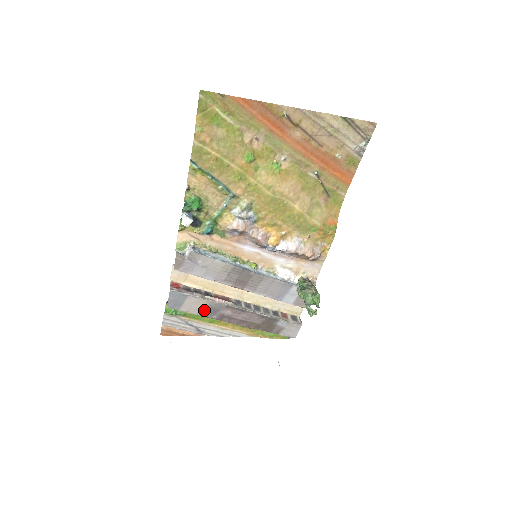
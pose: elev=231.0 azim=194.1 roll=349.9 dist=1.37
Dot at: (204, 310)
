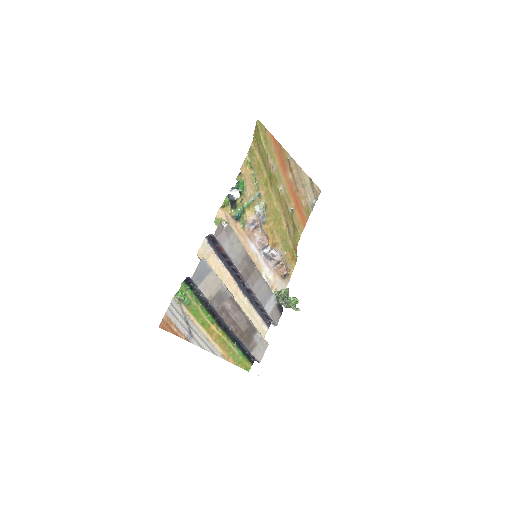
Dot at: (214, 295)
